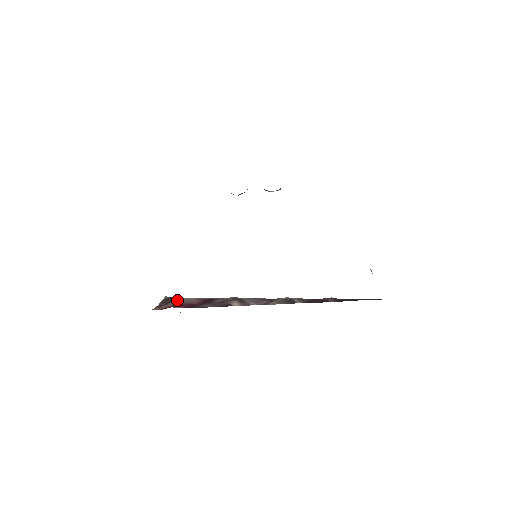
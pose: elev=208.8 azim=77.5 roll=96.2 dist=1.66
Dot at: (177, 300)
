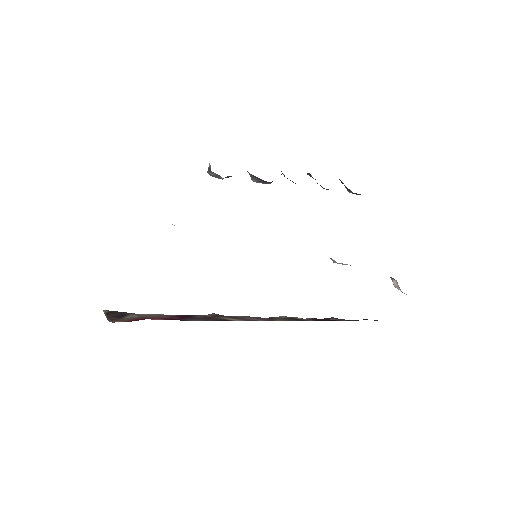
Dot at: (130, 314)
